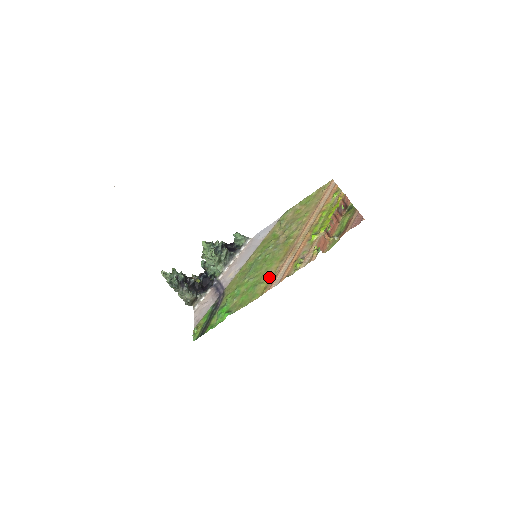
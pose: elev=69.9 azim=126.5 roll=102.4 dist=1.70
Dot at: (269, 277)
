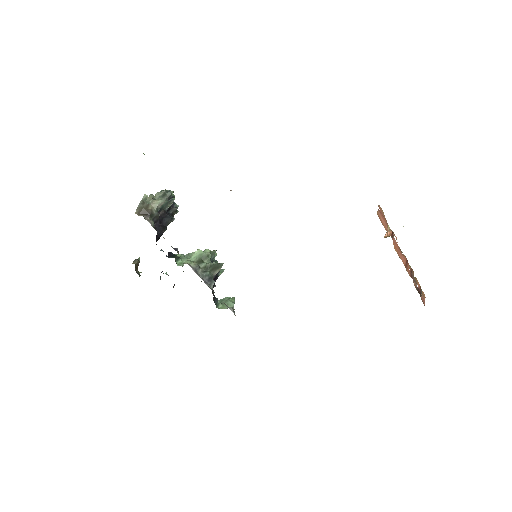
Dot at: occluded
